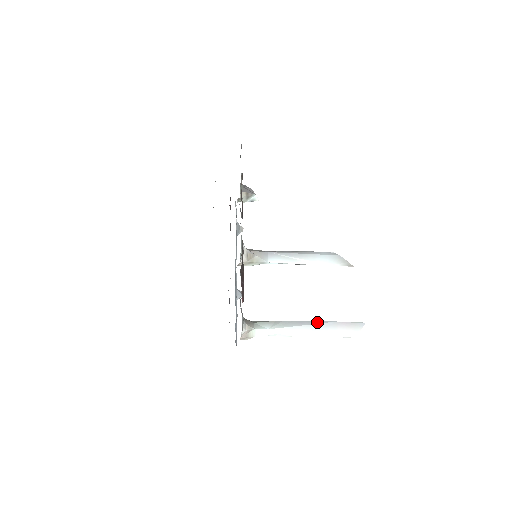
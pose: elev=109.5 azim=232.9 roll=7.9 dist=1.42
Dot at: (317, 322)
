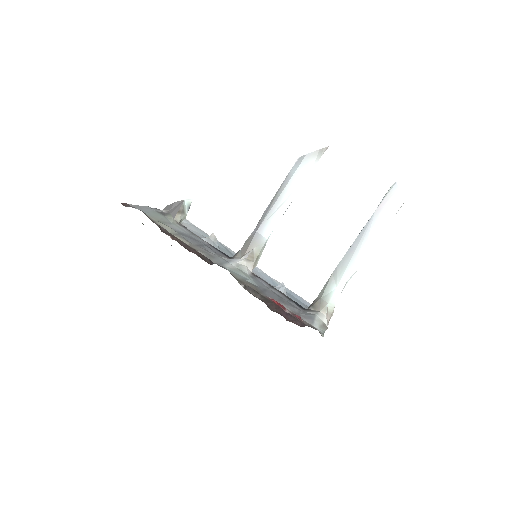
Dot at: (361, 233)
